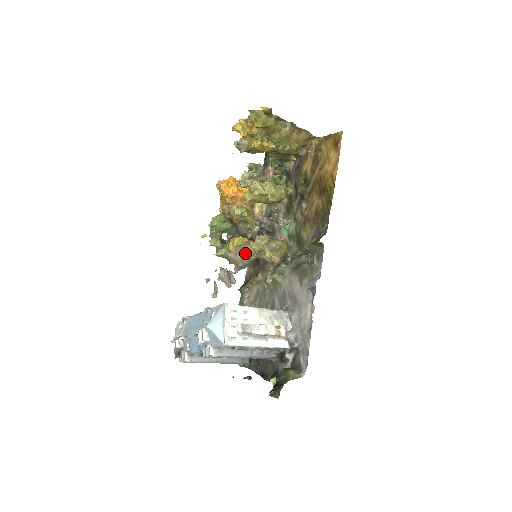
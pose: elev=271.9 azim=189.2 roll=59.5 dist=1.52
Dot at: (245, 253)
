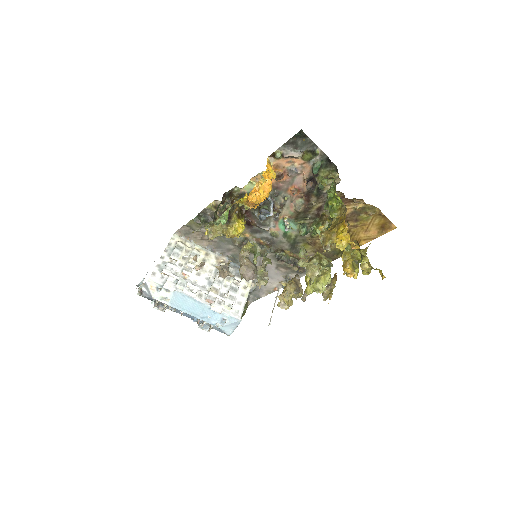
Dot at: (265, 285)
